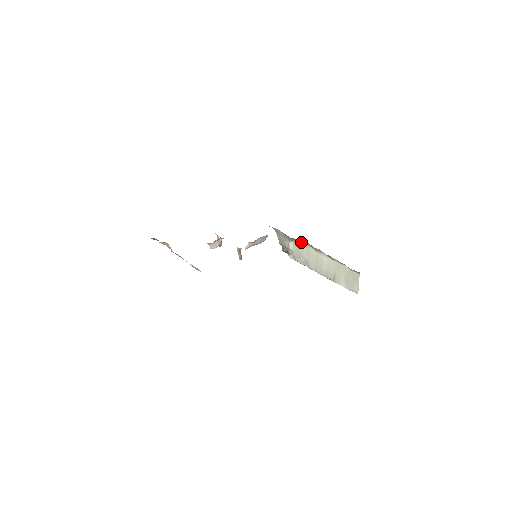
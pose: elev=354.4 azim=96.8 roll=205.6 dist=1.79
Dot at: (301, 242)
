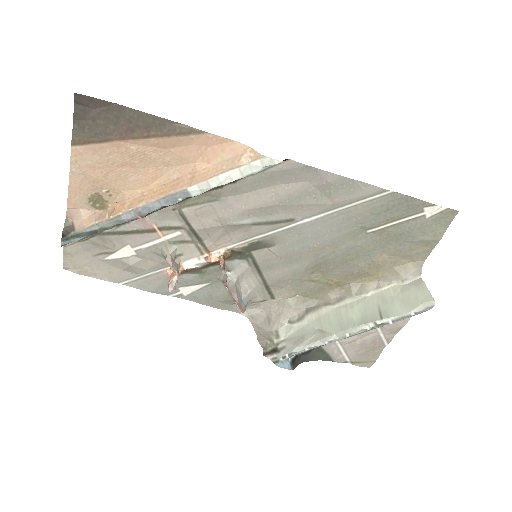
Dot at: (303, 312)
